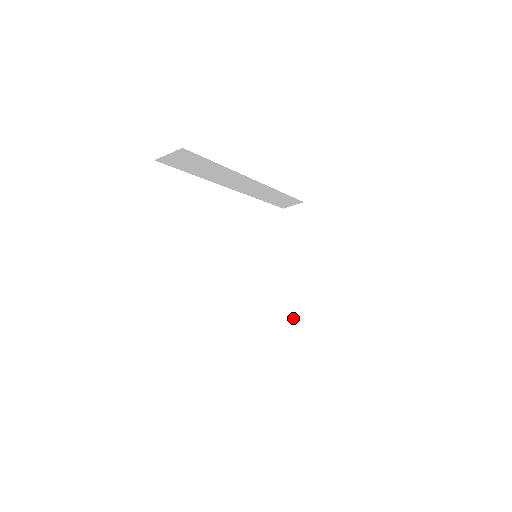
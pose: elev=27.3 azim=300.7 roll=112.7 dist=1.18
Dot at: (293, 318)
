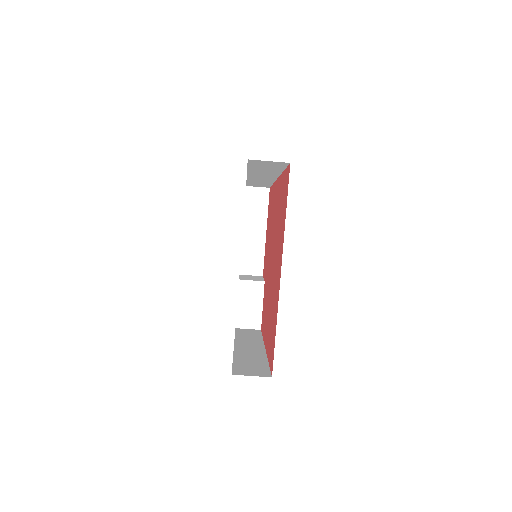
Dot at: (245, 307)
